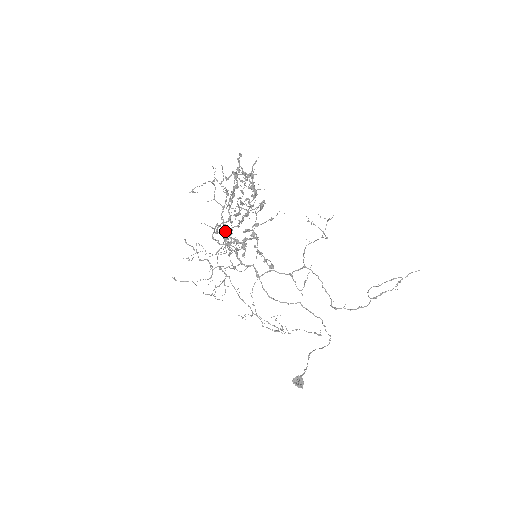
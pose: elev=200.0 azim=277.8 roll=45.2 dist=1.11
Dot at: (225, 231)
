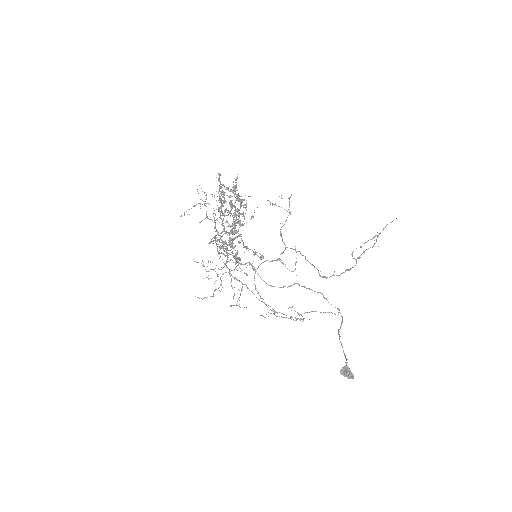
Dot at: (217, 239)
